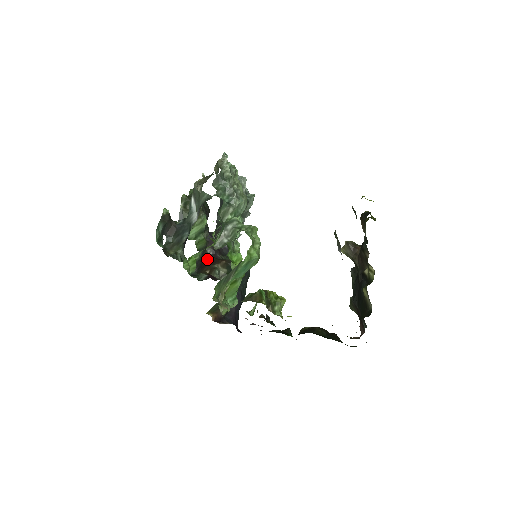
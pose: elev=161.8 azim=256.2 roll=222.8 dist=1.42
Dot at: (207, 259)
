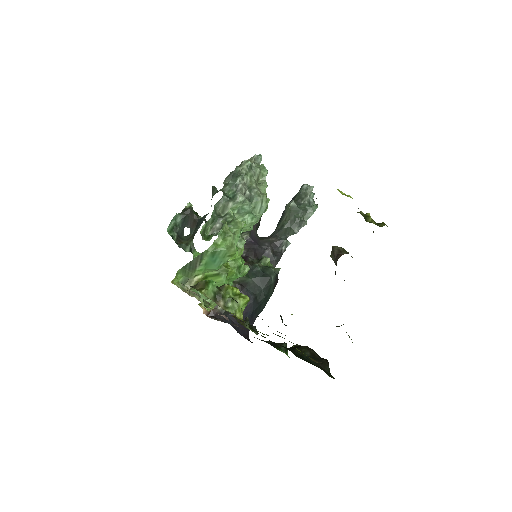
Dot at: occluded
